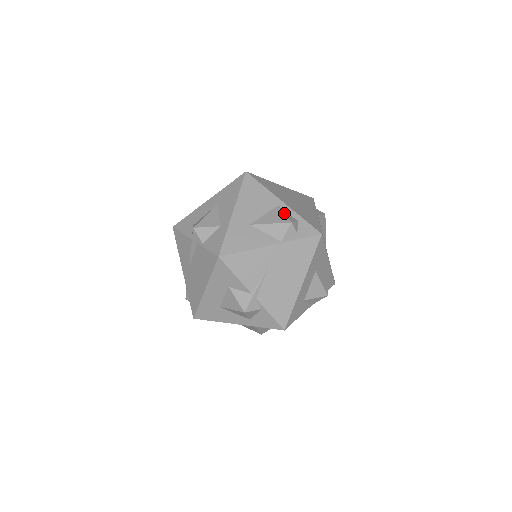
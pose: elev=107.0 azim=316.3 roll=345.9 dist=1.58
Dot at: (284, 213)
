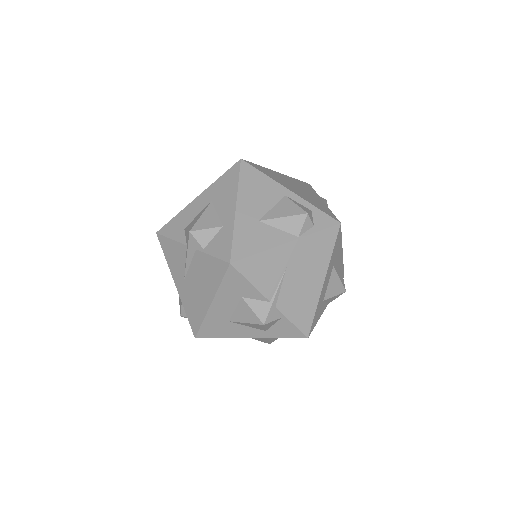
Dot at: (295, 203)
